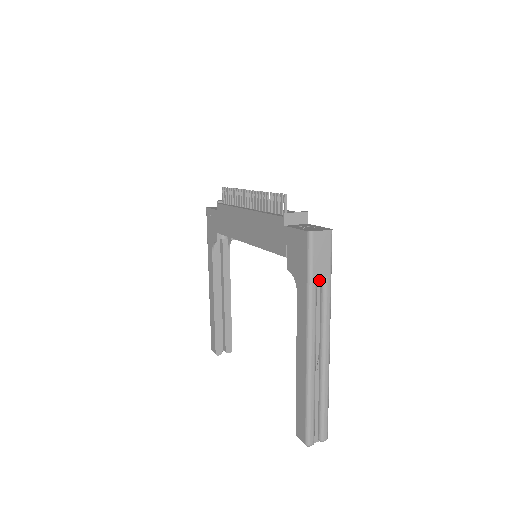
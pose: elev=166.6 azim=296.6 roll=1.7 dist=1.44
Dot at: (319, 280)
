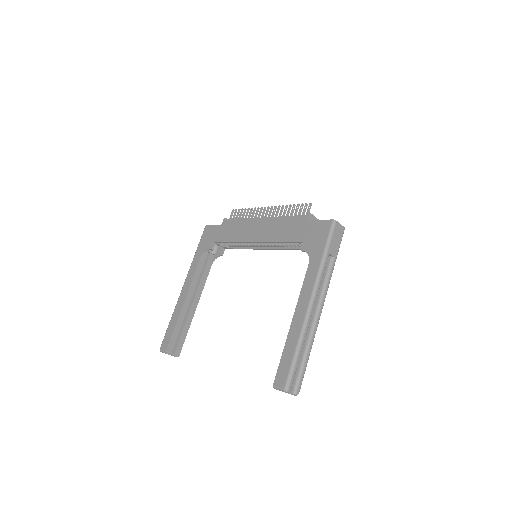
Dot at: (328, 259)
